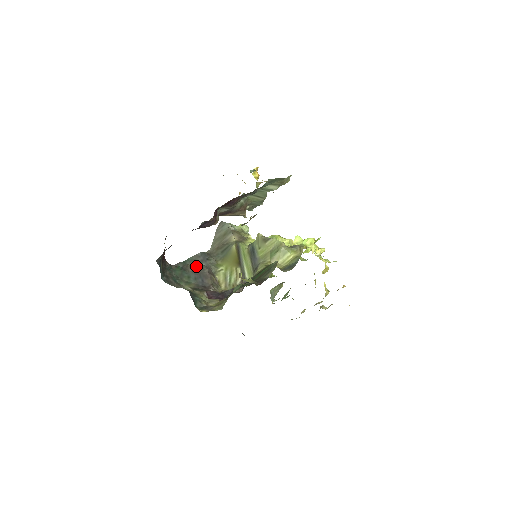
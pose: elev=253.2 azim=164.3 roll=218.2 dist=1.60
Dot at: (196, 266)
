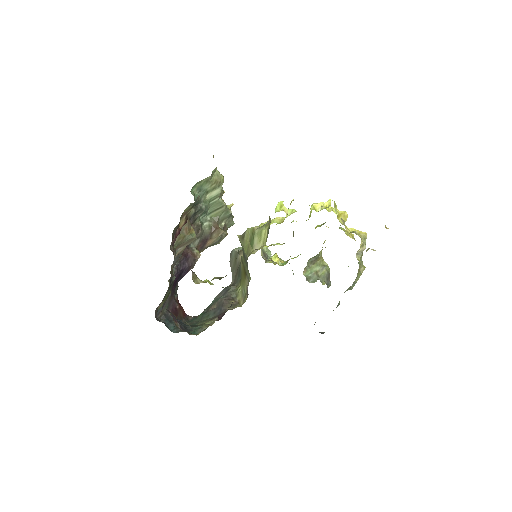
Dot at: (216, 303)
